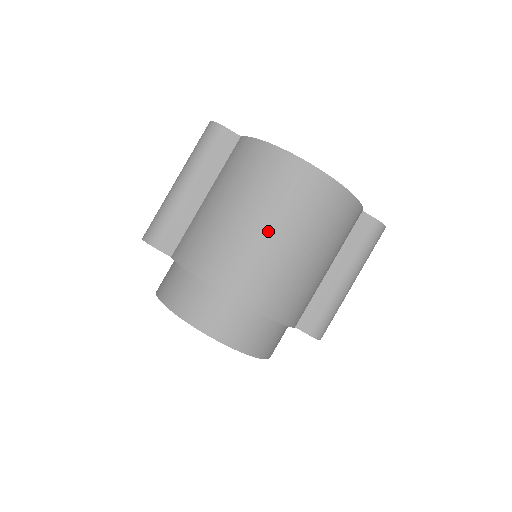
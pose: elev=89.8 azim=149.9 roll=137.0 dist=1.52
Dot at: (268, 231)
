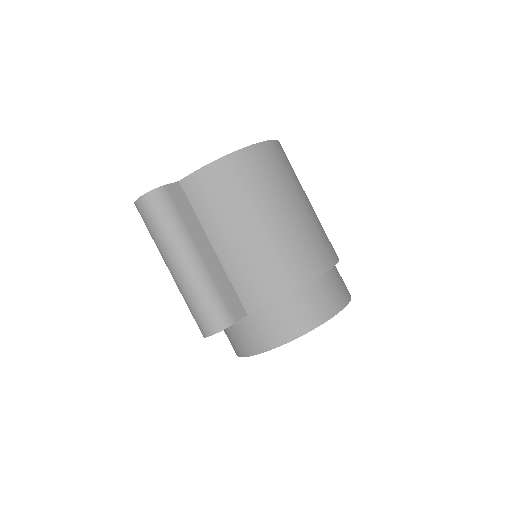
Dot at: (294, 209)
